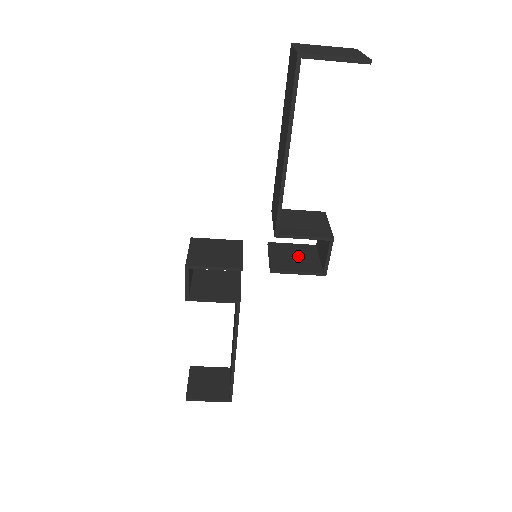
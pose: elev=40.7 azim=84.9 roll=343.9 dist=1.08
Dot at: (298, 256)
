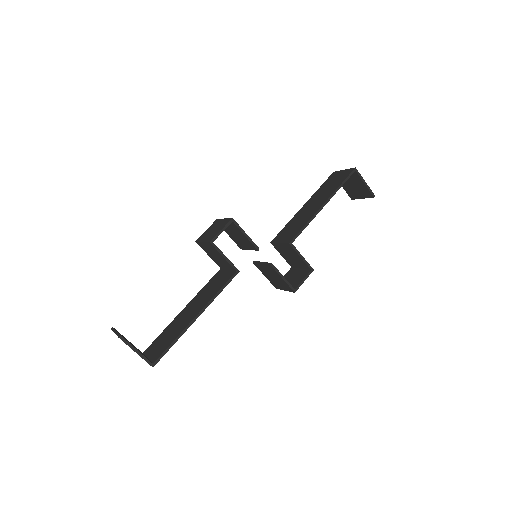
Dot at: occluded
